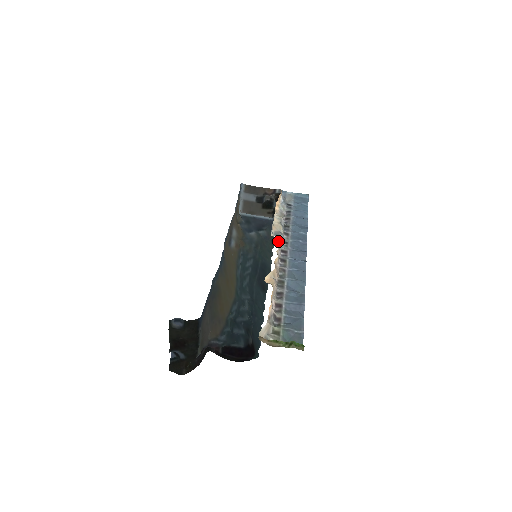
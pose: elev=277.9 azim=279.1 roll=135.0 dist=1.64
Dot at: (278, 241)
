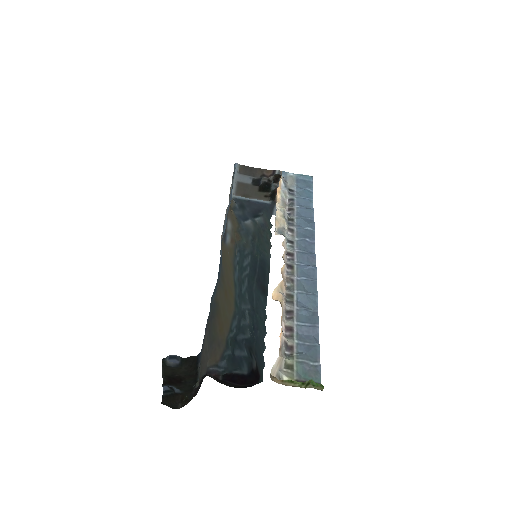
Dot at: (283, 242)
